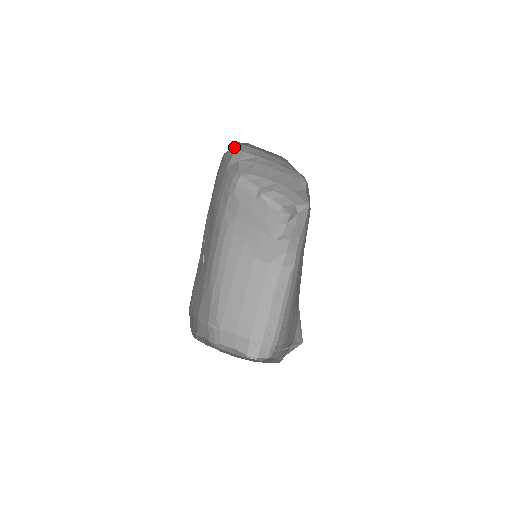
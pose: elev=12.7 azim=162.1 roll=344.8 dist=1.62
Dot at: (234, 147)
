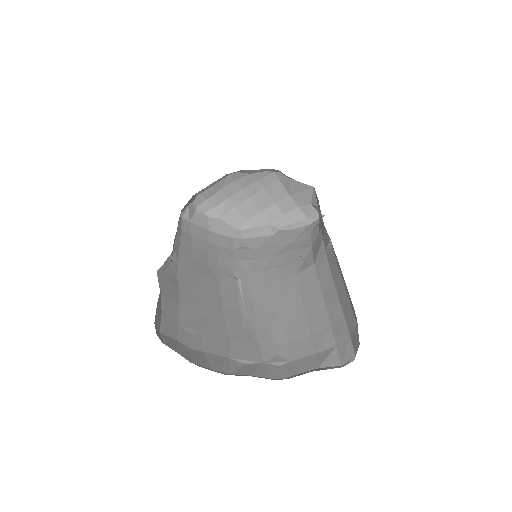
Dot at: (200, 211)
